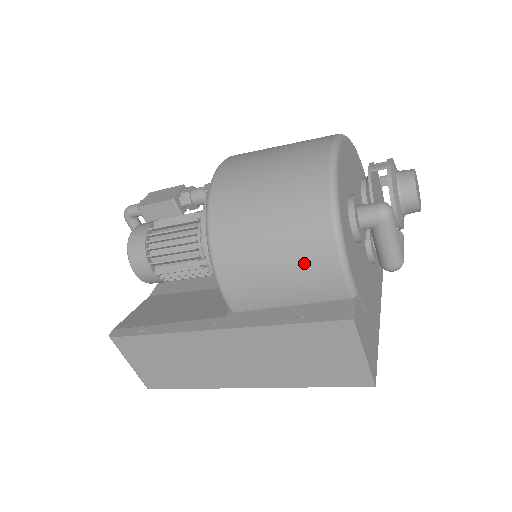
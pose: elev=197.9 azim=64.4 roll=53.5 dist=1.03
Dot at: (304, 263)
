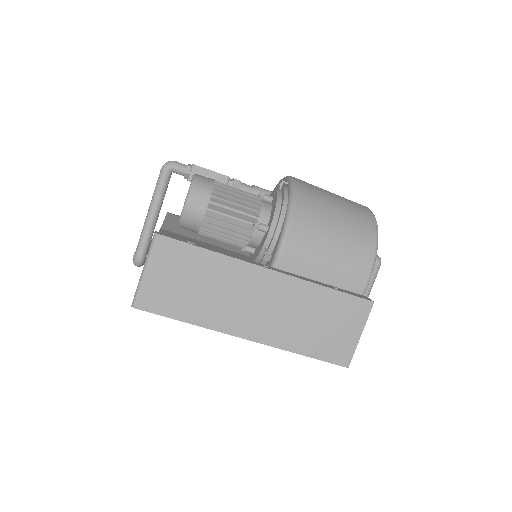
Dot at: (351, 255)
